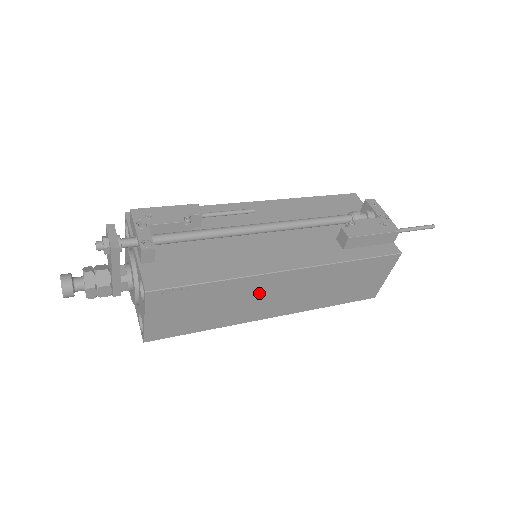
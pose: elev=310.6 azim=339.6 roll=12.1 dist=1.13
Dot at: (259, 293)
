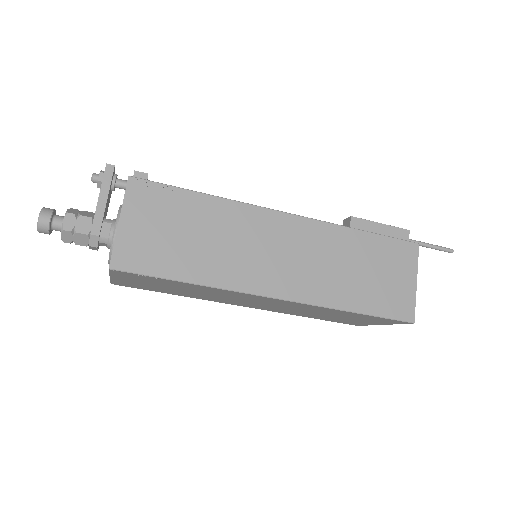
Dot at: (255, 238)
